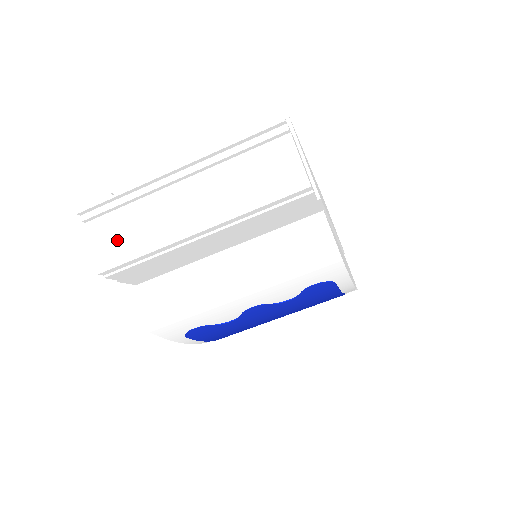
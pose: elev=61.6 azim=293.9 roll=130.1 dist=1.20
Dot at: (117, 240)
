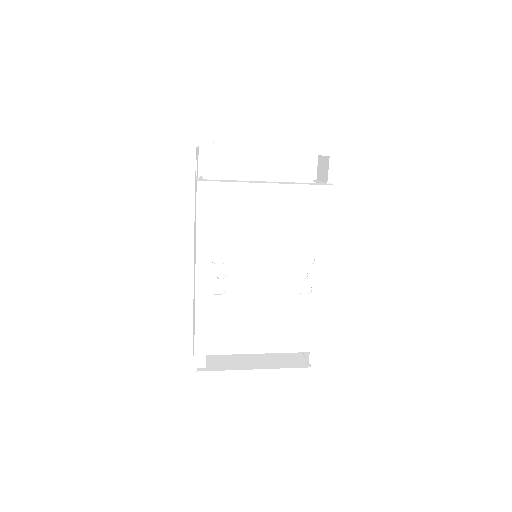
Dot at: occluded
